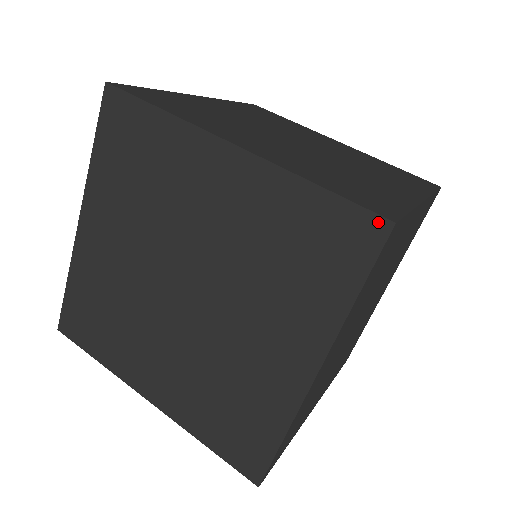
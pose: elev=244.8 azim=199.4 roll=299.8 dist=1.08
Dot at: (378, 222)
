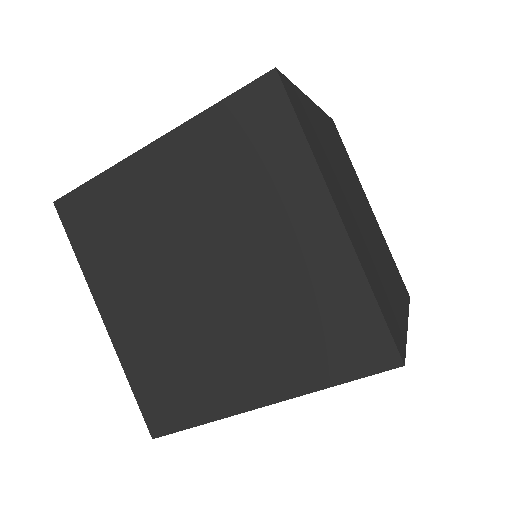
Dot at: (394, 355)
